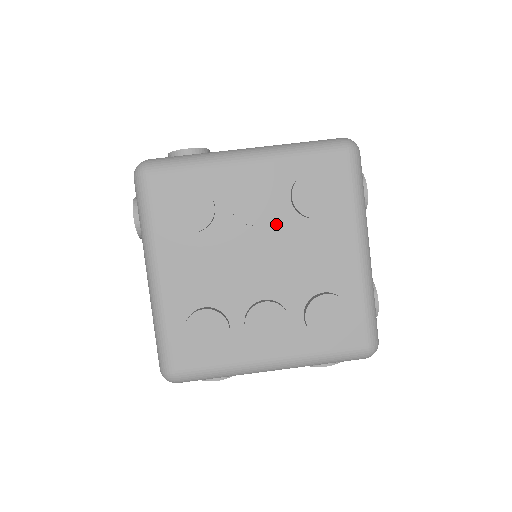
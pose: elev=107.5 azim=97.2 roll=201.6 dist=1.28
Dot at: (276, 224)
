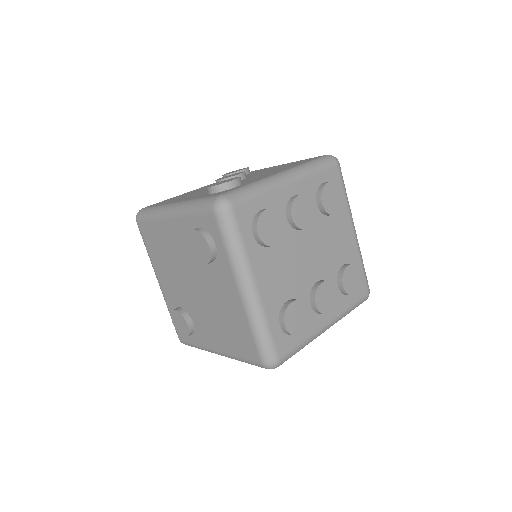
Dot at: (313, 225)
